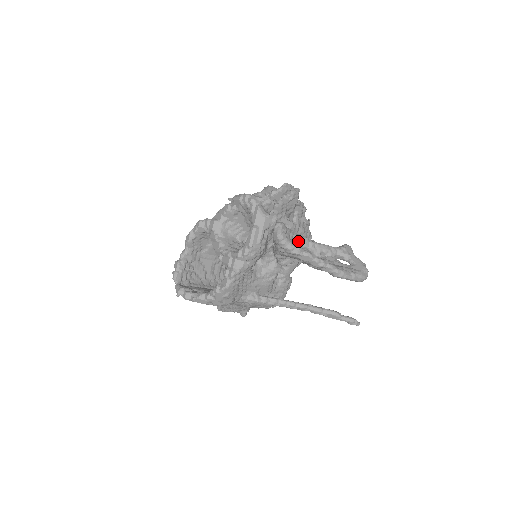
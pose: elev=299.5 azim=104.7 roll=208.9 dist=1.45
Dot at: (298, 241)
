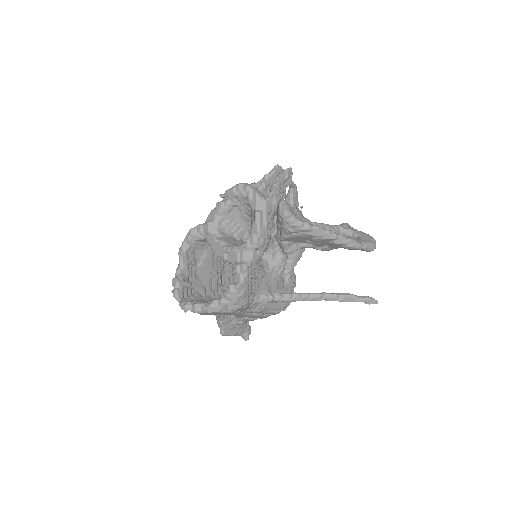
Dot at: occluded
